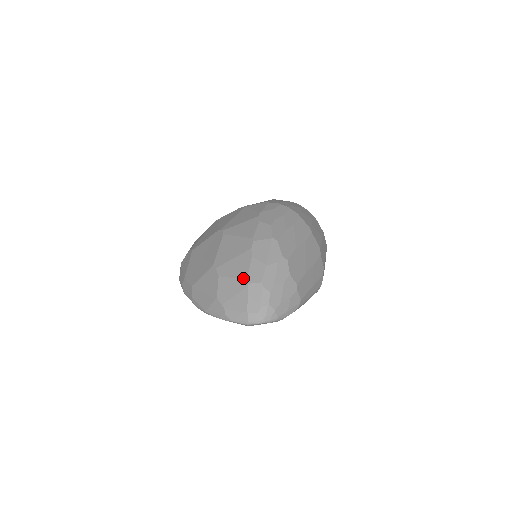
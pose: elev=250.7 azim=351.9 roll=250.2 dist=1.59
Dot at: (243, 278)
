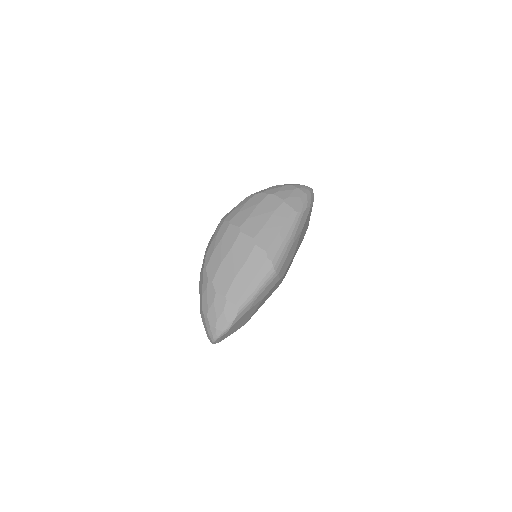
Dot at: occluded
